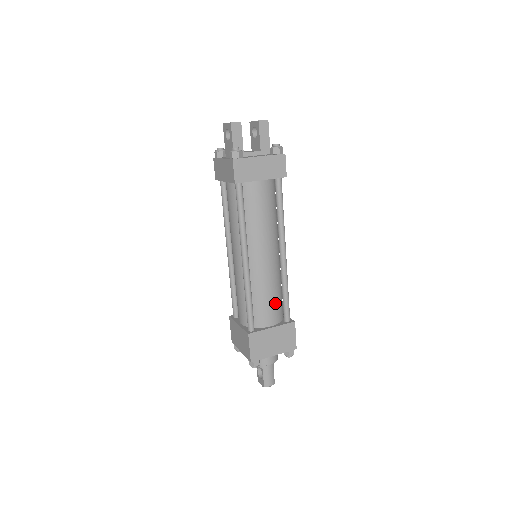
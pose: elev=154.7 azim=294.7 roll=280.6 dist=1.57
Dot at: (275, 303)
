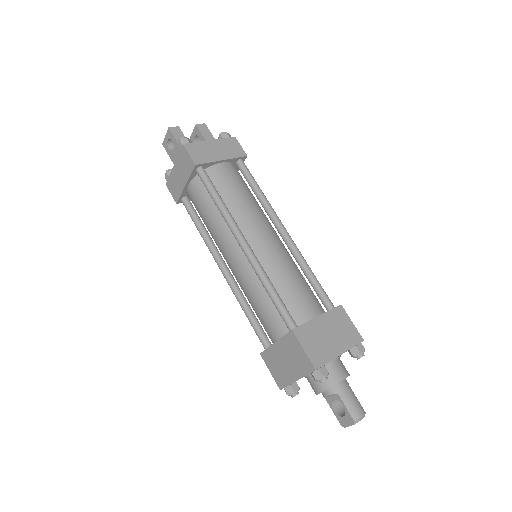
Dot at: (305, 288)
